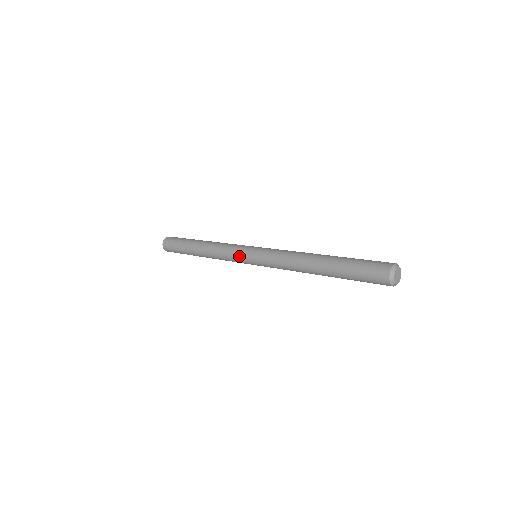
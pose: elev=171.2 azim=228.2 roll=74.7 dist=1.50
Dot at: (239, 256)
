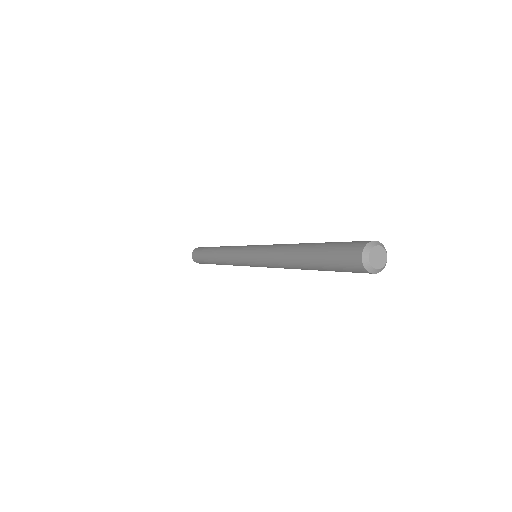
Dot at: (239, 258)
